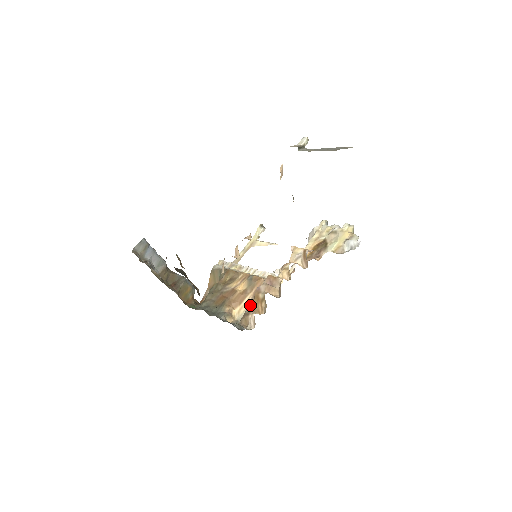
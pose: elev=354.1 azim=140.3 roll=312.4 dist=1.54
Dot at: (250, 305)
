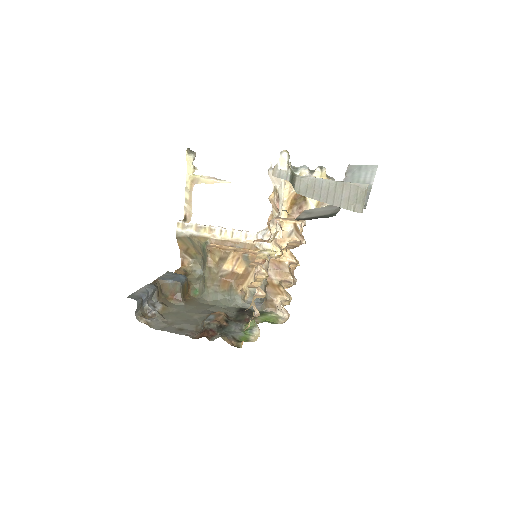
Dot at: (269, 293)
